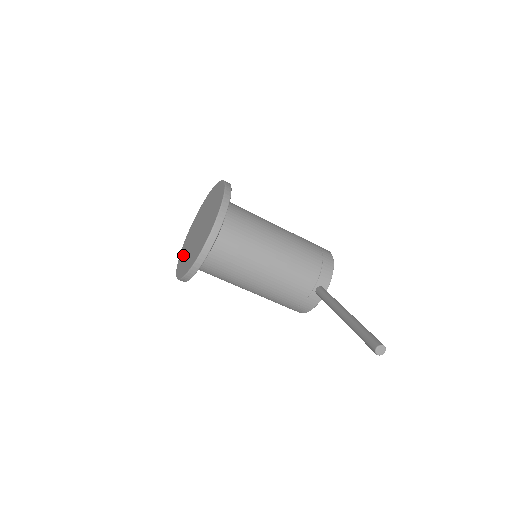
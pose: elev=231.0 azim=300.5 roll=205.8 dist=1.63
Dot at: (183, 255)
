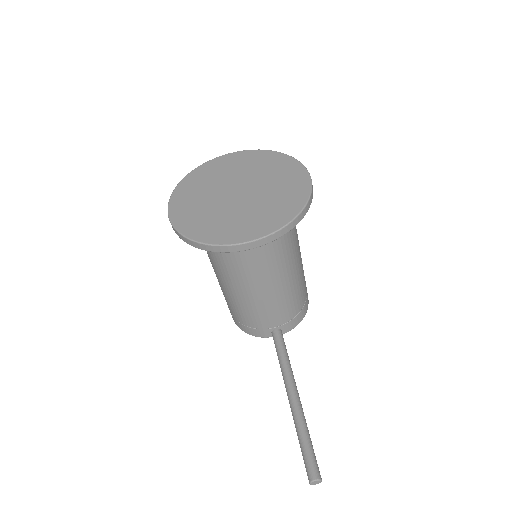
Dot at: (192, 192)
